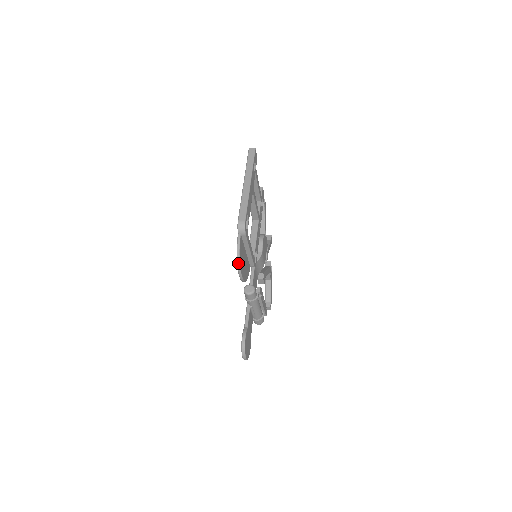
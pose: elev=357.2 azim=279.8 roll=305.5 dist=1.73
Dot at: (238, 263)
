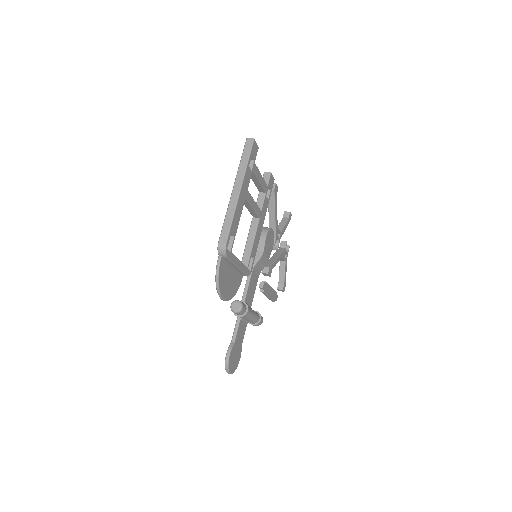
Dot at: (217, 289)
